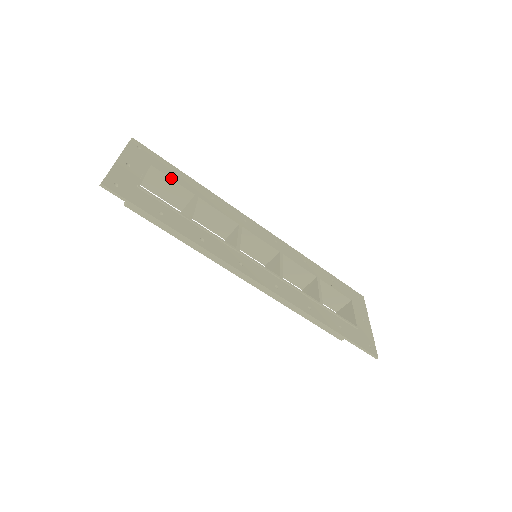
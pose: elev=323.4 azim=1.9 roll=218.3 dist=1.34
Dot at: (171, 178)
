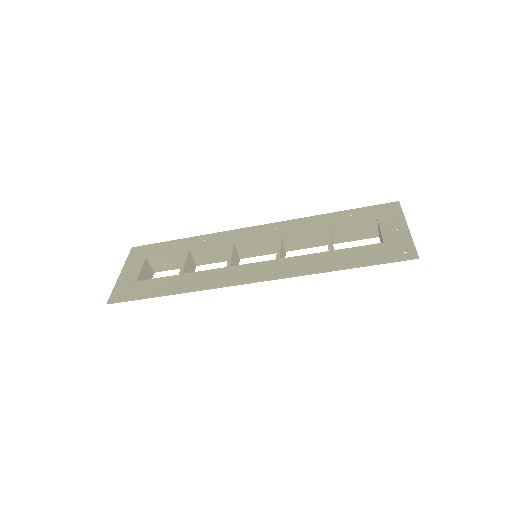
Dot at: (164, 254)
